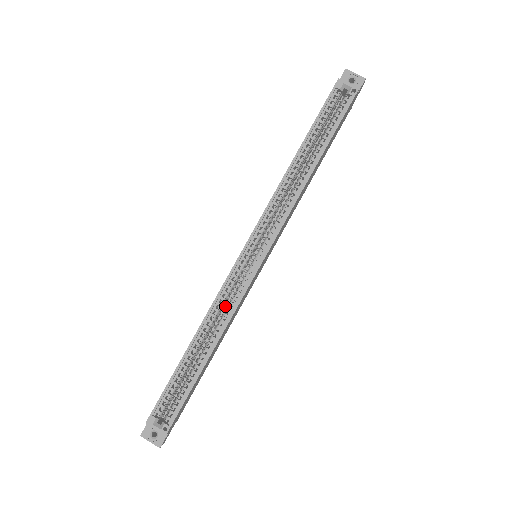
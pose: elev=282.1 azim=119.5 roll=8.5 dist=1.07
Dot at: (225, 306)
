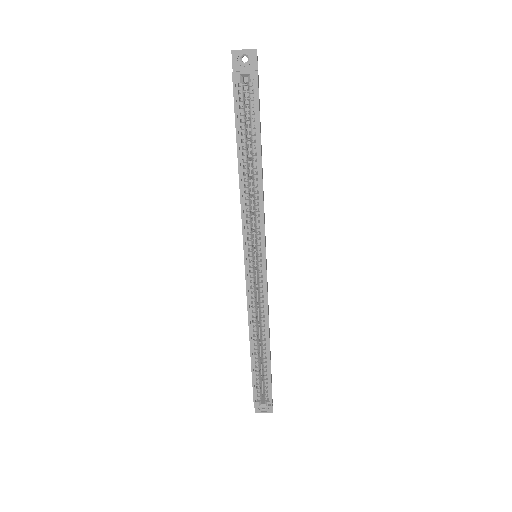
Dot at: occluded
